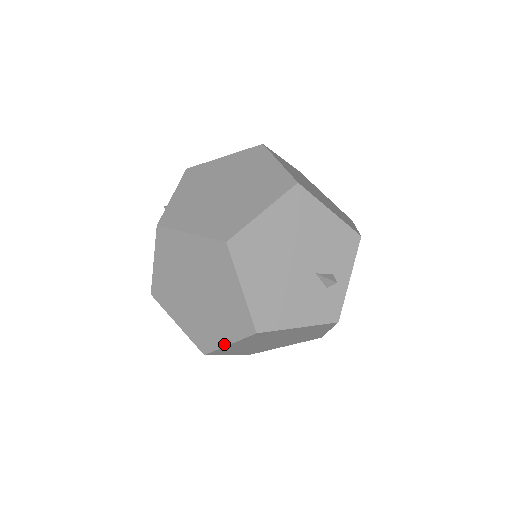
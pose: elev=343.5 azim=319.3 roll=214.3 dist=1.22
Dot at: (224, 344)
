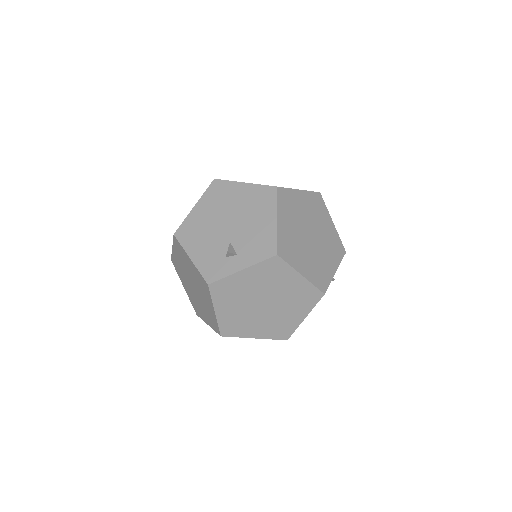
Dot at: occluded
